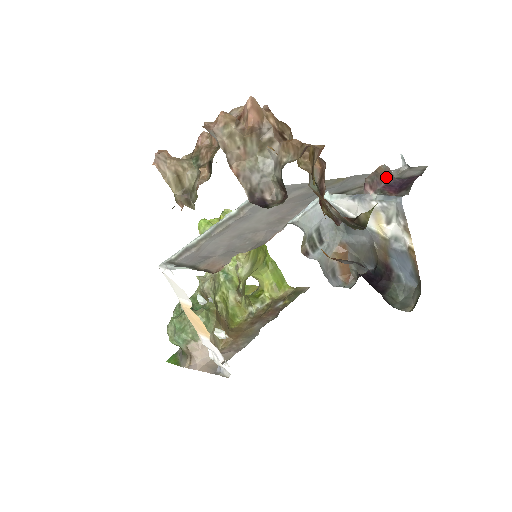
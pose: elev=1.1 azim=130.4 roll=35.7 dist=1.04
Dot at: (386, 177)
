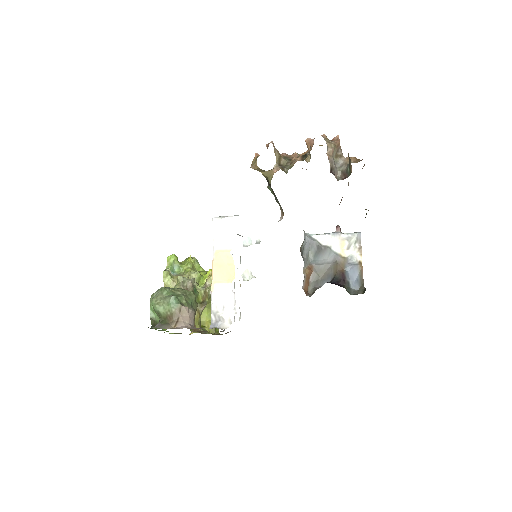
Dot at: occluded
